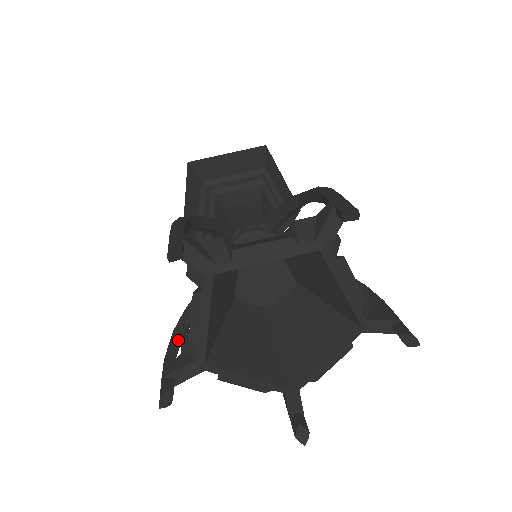
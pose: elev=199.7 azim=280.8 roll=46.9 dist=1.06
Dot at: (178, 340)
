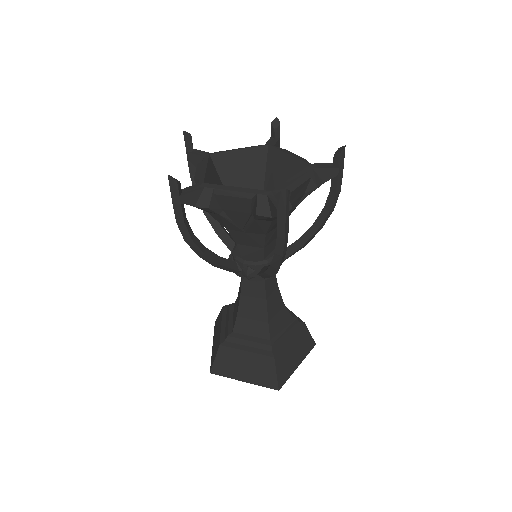
Dot at: (189, 228)
